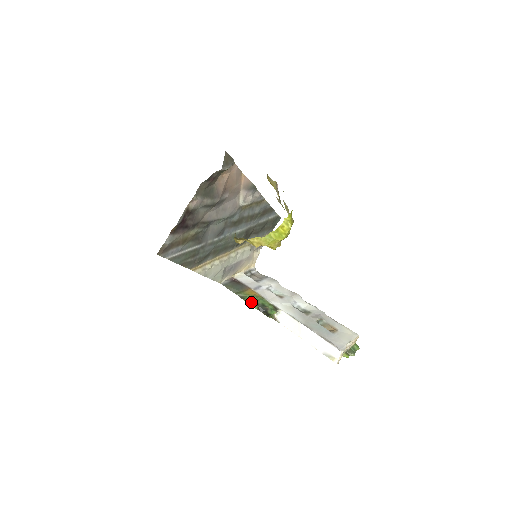
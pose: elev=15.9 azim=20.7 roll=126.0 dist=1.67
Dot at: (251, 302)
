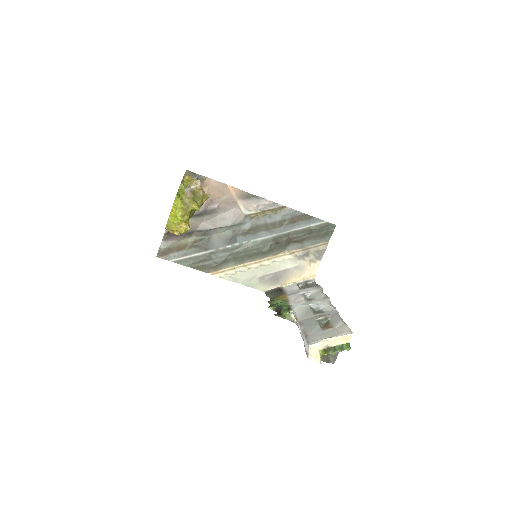
Dot at: (273, 304)
